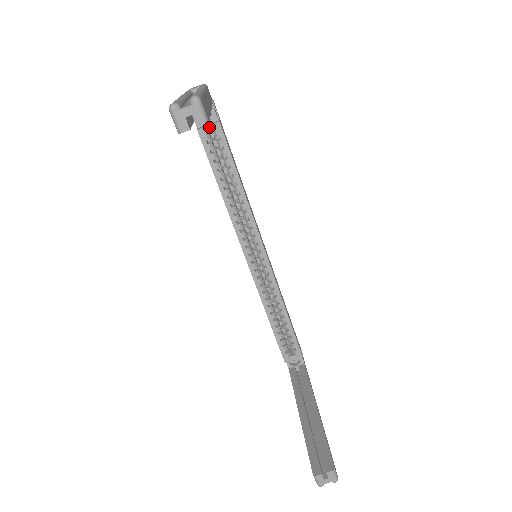
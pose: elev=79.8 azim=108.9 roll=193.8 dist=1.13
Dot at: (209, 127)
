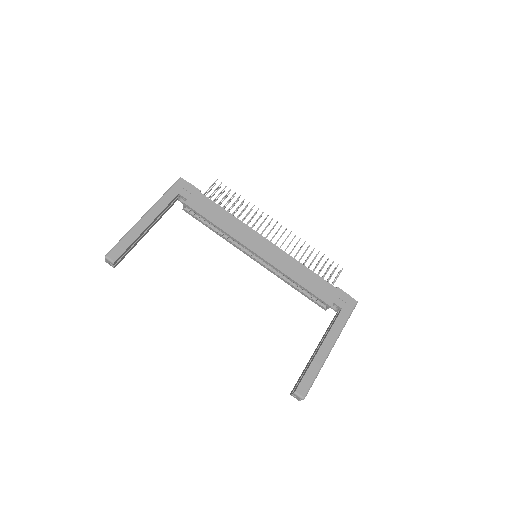
Dot at: (184, 207)
